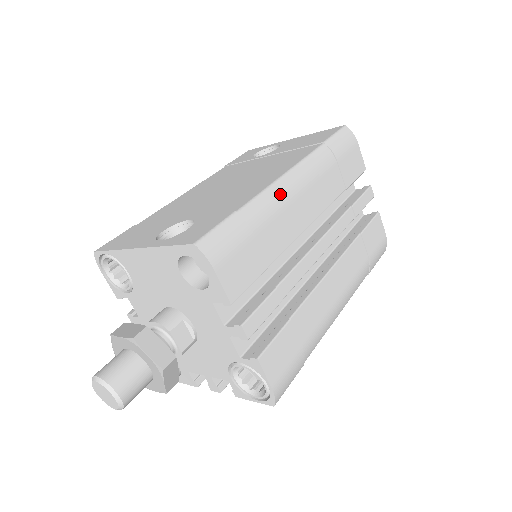
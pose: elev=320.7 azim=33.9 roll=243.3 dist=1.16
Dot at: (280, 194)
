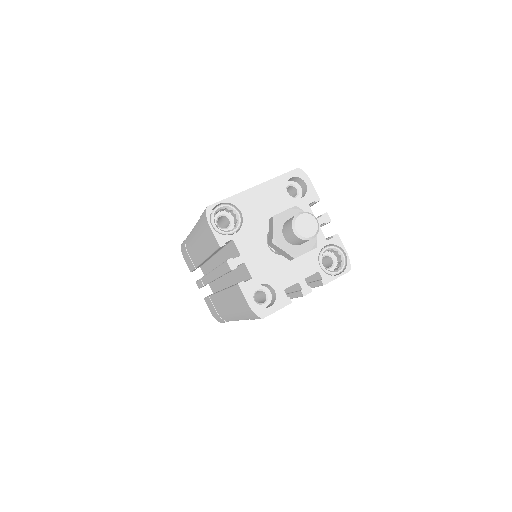
Dot at: occluded
